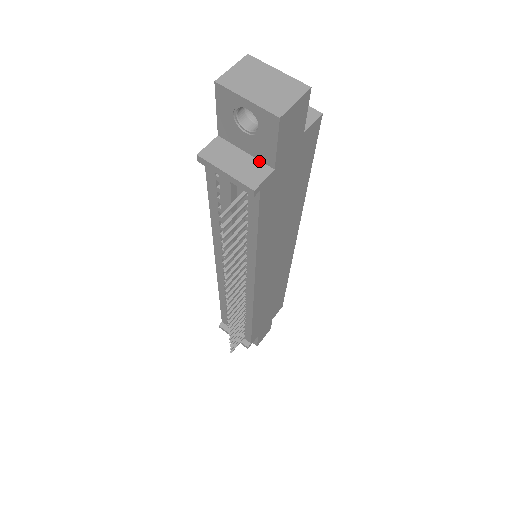
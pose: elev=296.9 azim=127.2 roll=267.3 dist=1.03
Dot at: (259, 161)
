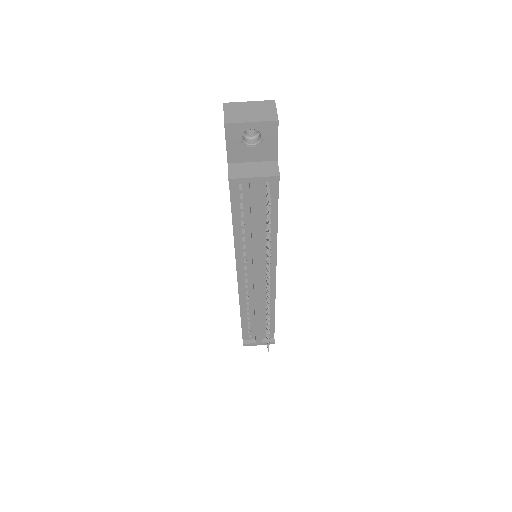
Dot at: (265, 162)
